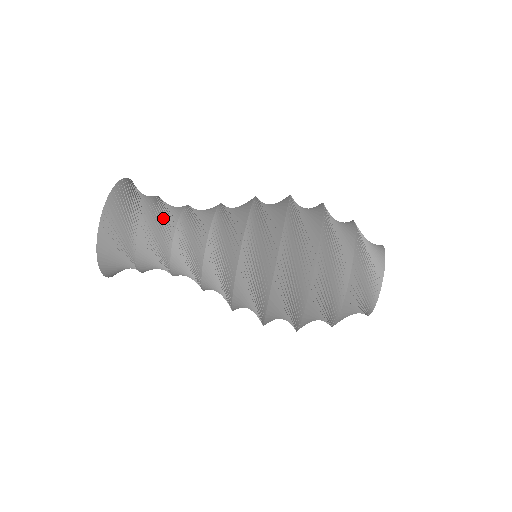
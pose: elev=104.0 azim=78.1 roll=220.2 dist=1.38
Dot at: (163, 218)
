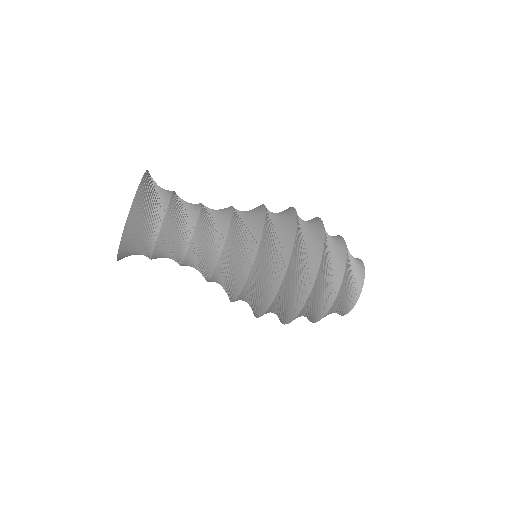
Dot at: (182, 219)
